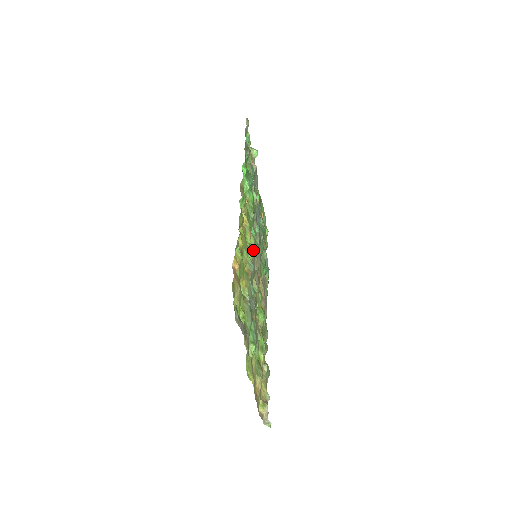
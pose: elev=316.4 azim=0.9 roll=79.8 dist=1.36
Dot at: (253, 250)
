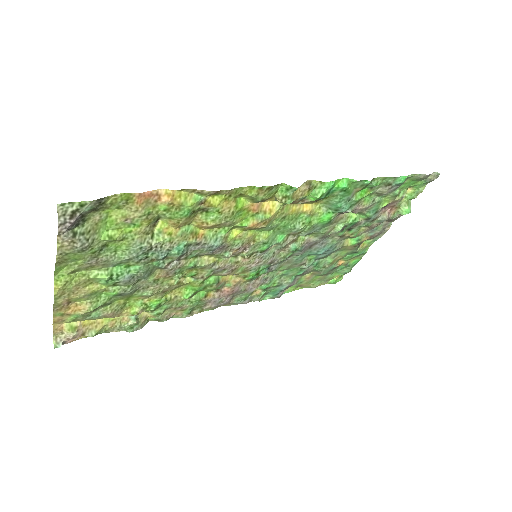
Dot at: (252, 243)
